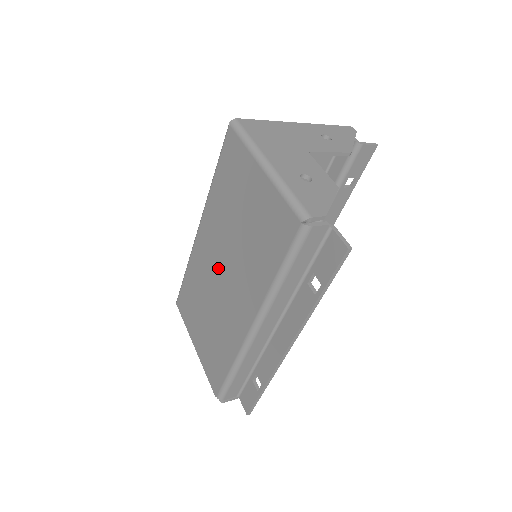
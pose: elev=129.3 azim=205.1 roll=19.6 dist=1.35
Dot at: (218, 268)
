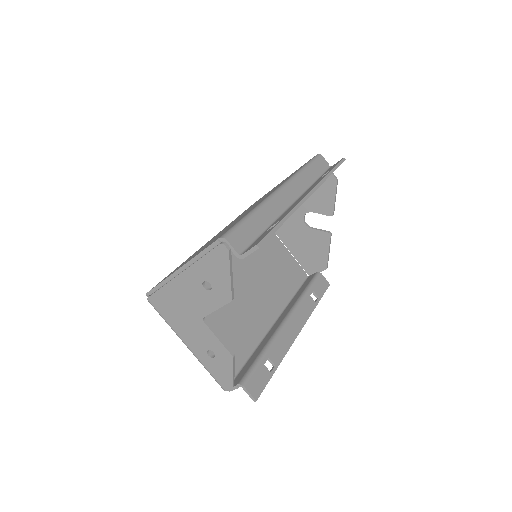
Dot at: (236, 280)
